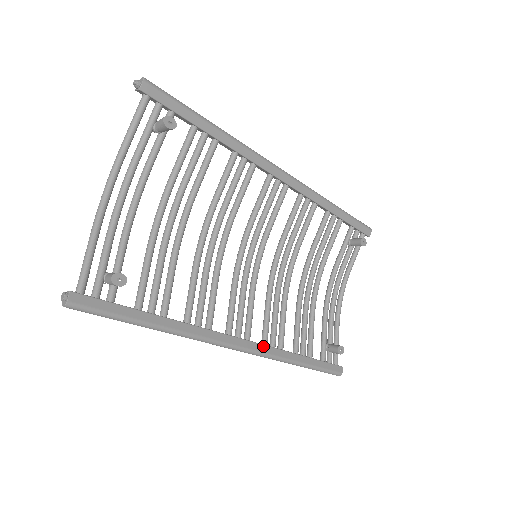
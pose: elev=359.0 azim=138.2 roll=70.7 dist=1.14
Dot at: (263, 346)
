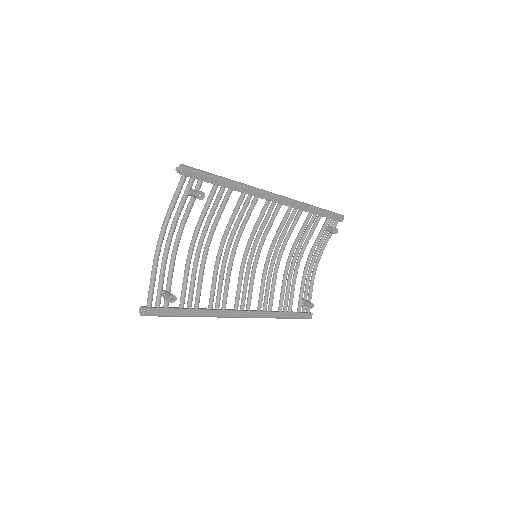
Dot at: (258, 312)
